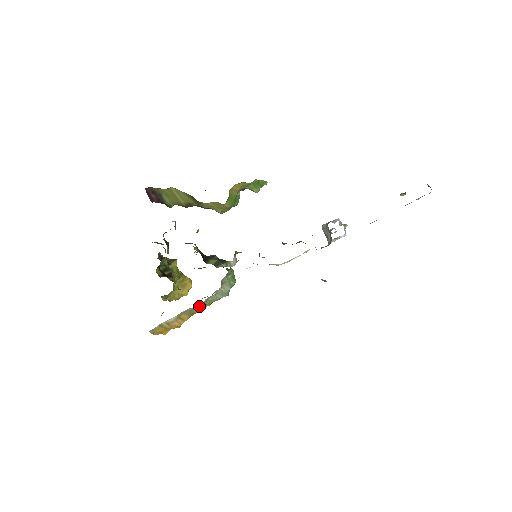
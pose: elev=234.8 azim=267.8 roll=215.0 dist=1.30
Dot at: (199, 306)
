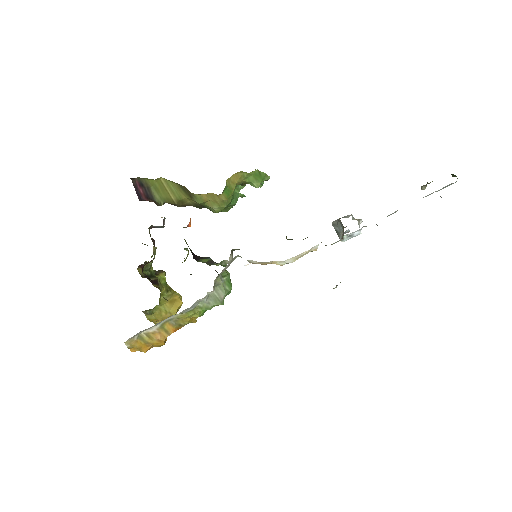
Dot at: (187, 314)
